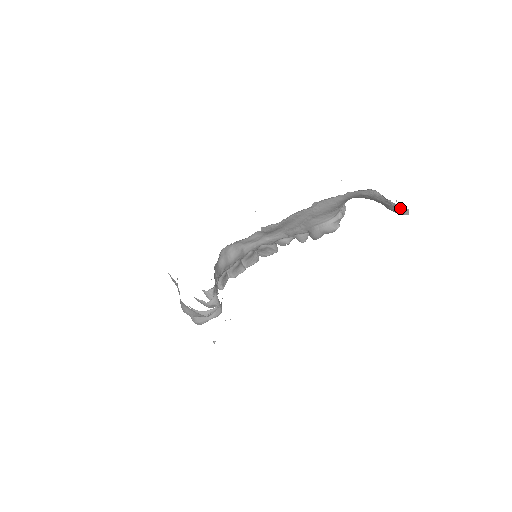
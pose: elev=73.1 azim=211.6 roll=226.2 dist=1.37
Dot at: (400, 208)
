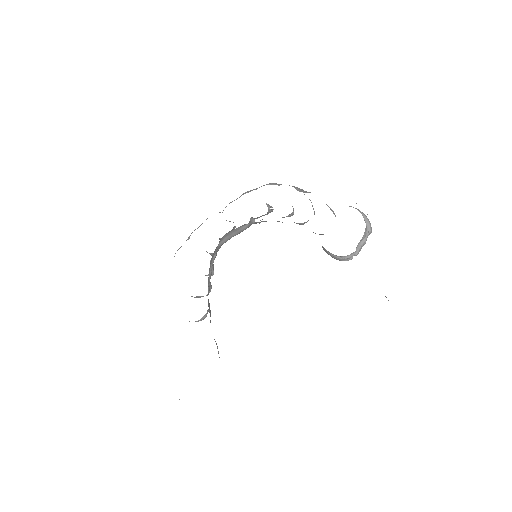
Dot at: occluded
